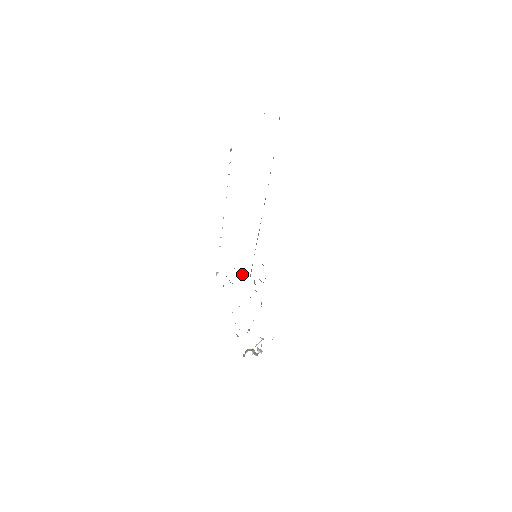
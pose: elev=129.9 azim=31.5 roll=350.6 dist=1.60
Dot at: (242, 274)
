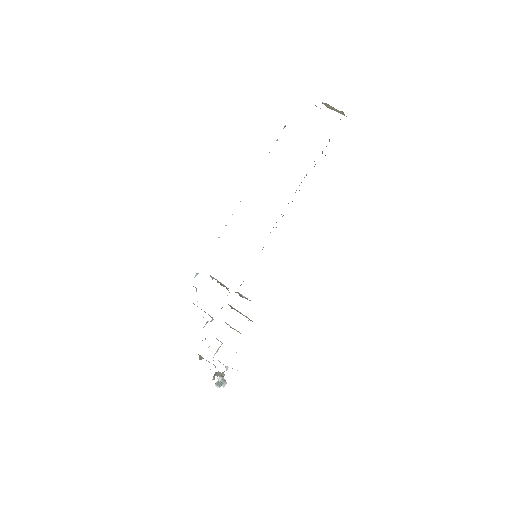
Dot at: (221, 284)
